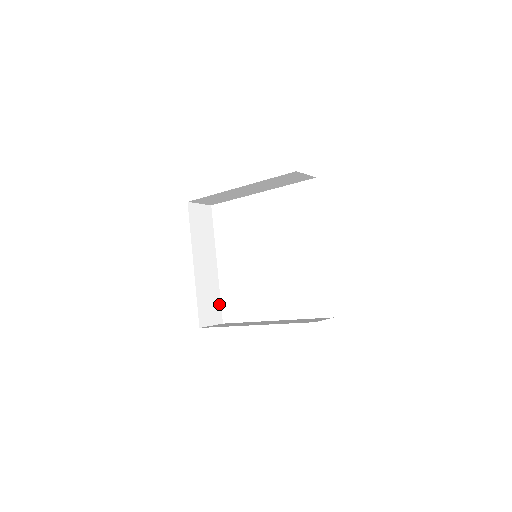
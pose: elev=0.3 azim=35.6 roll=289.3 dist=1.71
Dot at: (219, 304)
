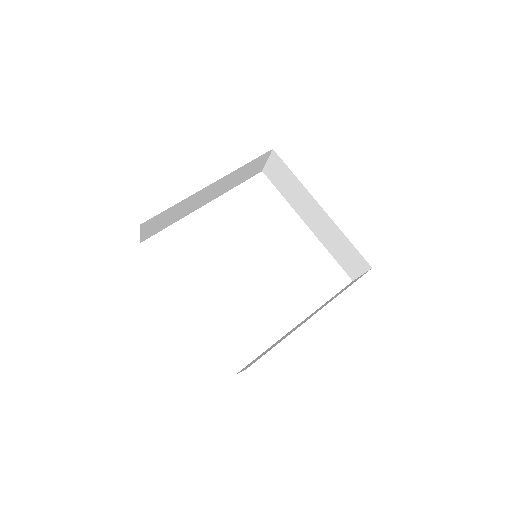
Dot at: occluded
